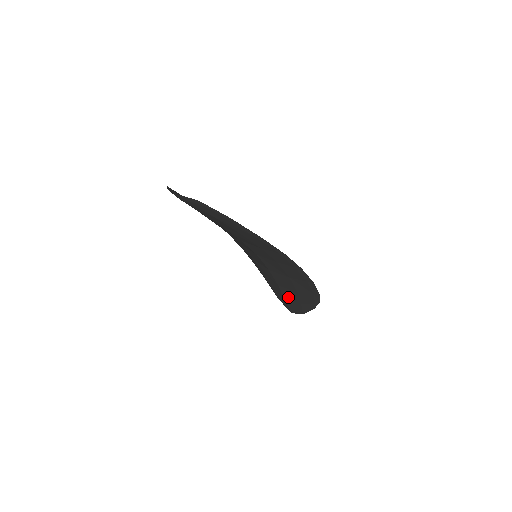
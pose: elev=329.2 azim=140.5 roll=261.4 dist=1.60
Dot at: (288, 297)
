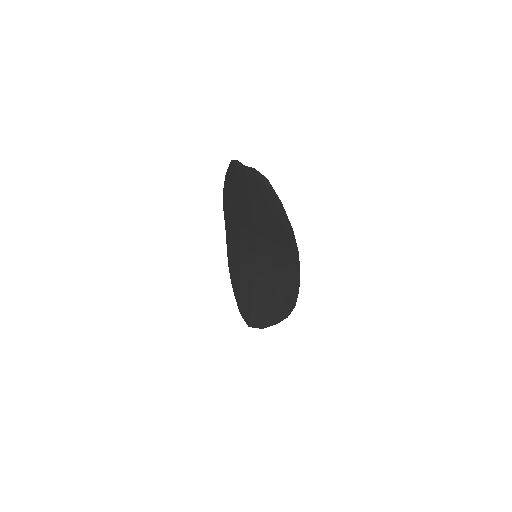
Dot at: (257, 308)
